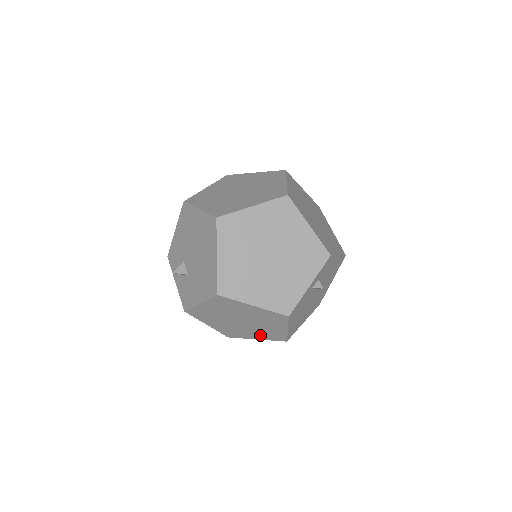
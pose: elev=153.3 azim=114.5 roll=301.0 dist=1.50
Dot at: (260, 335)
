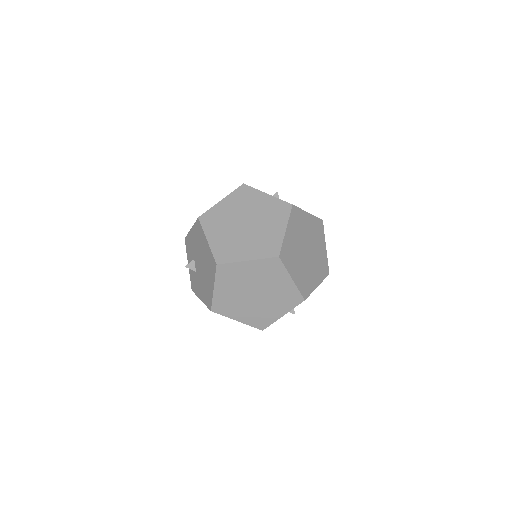
Dot at: occluded
